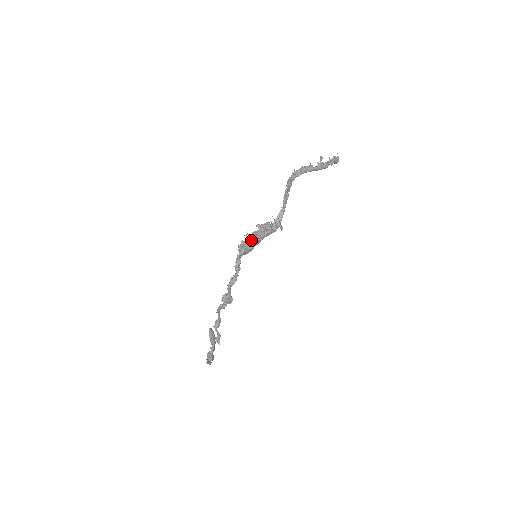
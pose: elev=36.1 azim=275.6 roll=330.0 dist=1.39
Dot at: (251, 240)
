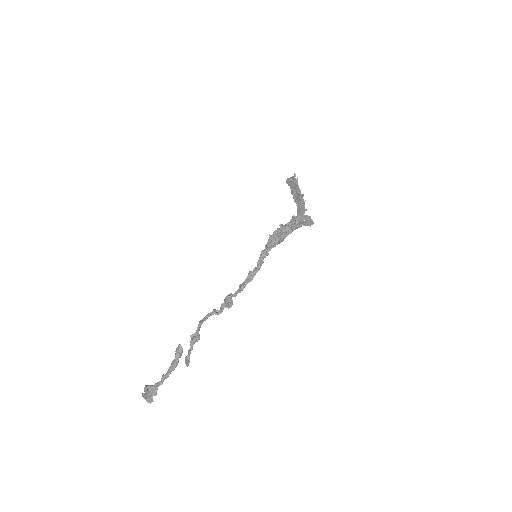
Dot at: (288, 230)
